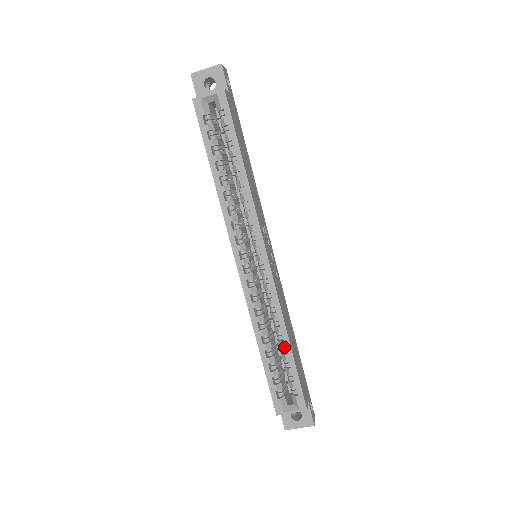
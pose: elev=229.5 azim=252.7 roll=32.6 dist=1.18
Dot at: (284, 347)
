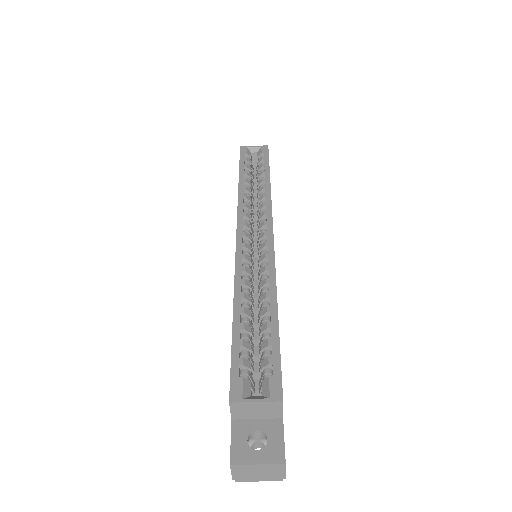
Dot at: (268, 318)
